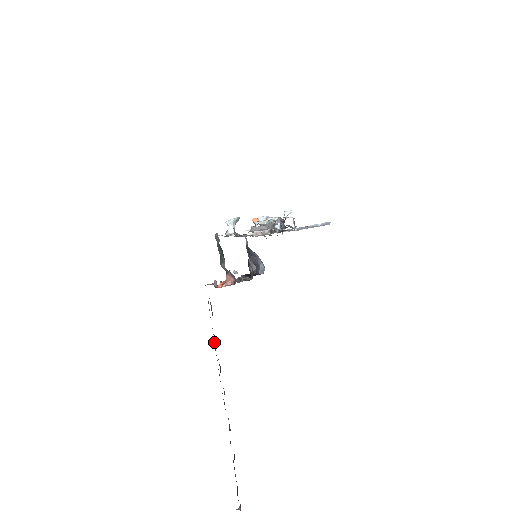
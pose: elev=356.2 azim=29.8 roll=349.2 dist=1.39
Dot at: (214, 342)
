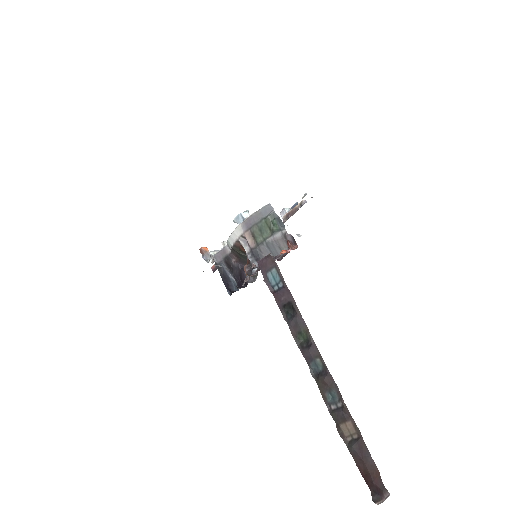
Dot at: (297, 308)
